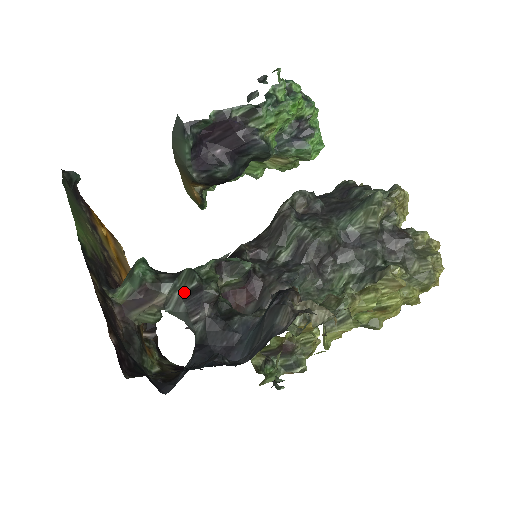
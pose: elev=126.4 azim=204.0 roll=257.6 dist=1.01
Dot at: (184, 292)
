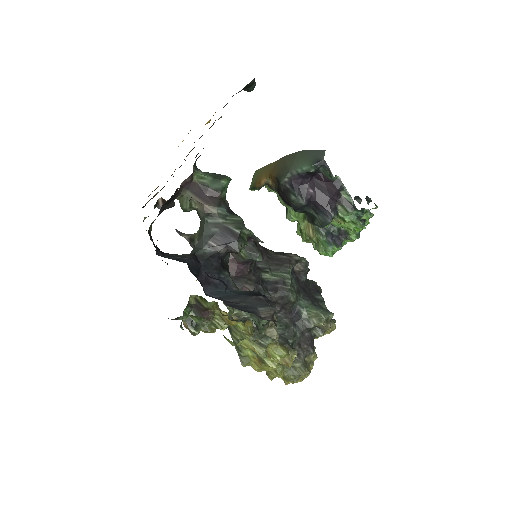
Dot at: (227, 226)
